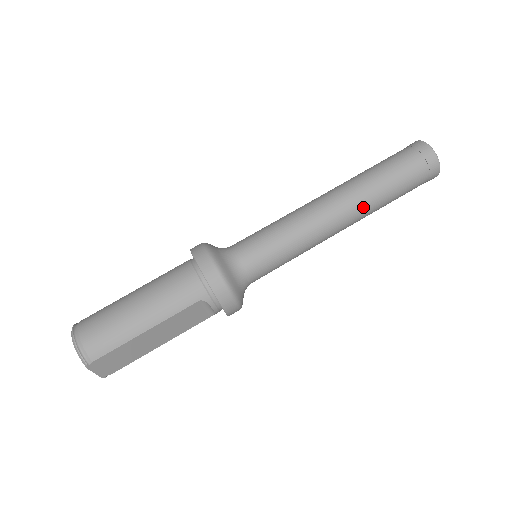
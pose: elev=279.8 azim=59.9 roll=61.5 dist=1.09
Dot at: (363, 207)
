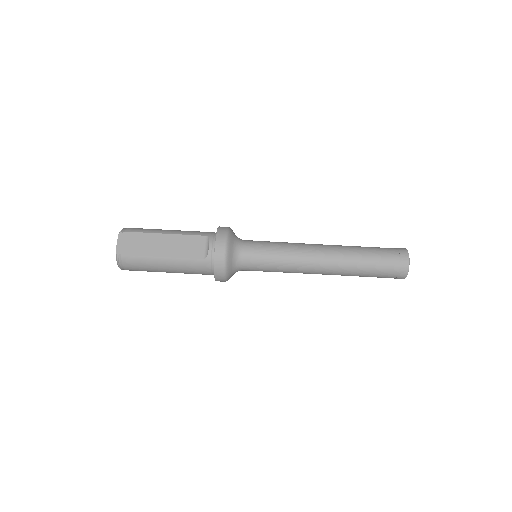
Dot at: (341, 250)
